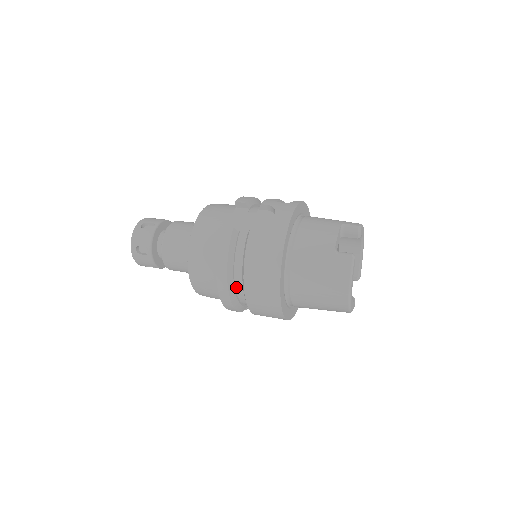
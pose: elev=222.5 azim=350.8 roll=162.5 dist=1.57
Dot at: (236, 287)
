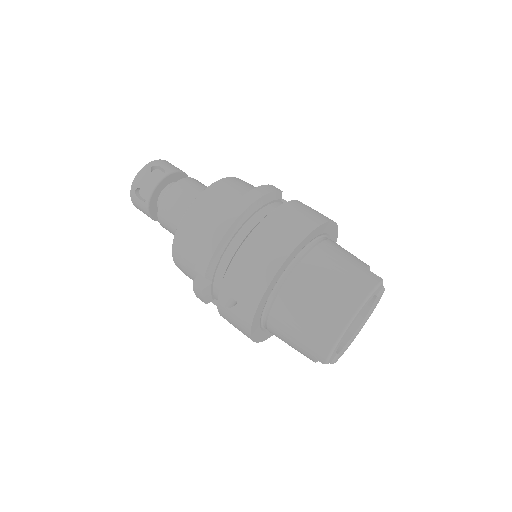
Dot at: (242, 229)
